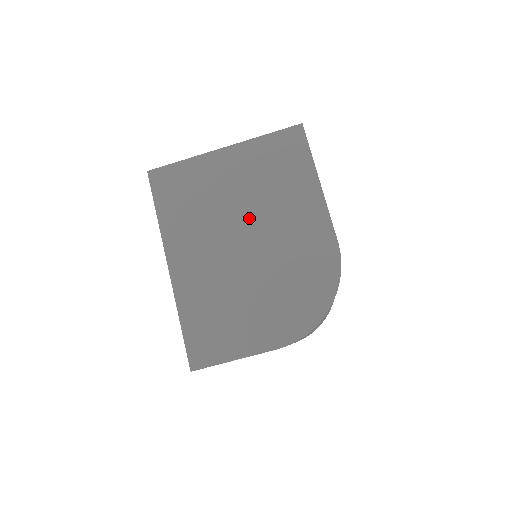
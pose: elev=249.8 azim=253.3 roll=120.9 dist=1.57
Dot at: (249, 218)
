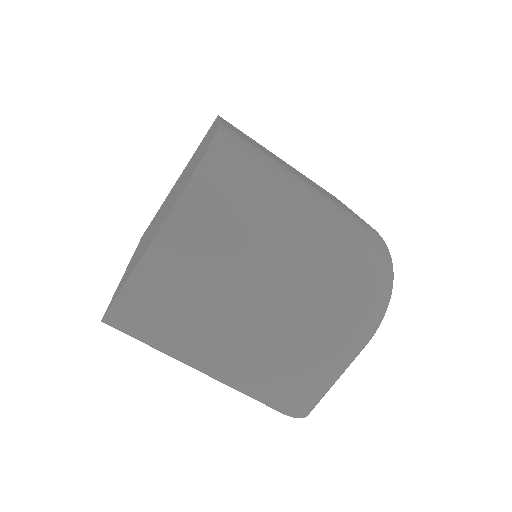
Dot at: occluded
